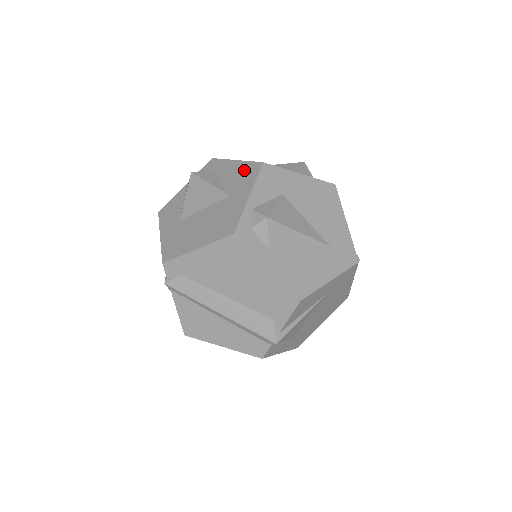
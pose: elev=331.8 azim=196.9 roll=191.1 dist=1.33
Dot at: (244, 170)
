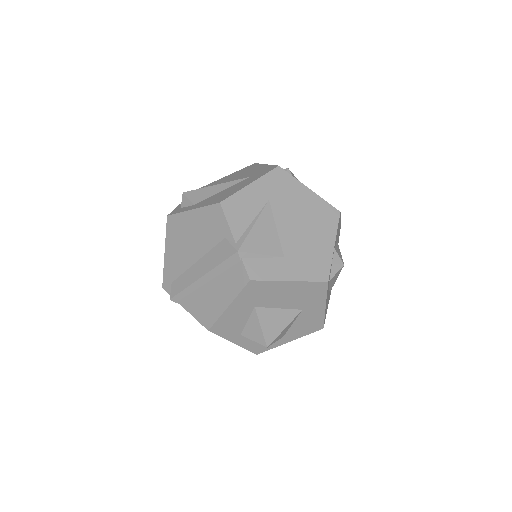
Dot at: occluded
